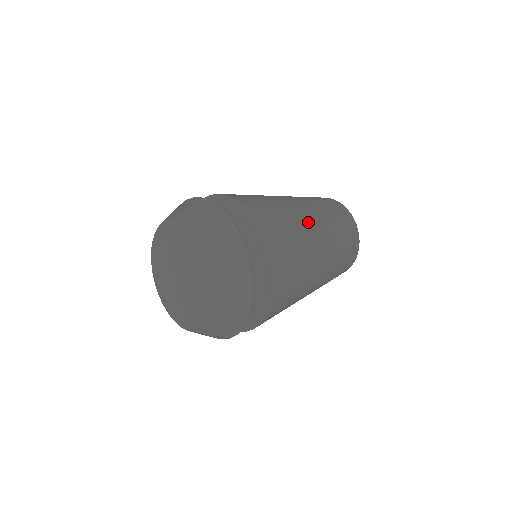
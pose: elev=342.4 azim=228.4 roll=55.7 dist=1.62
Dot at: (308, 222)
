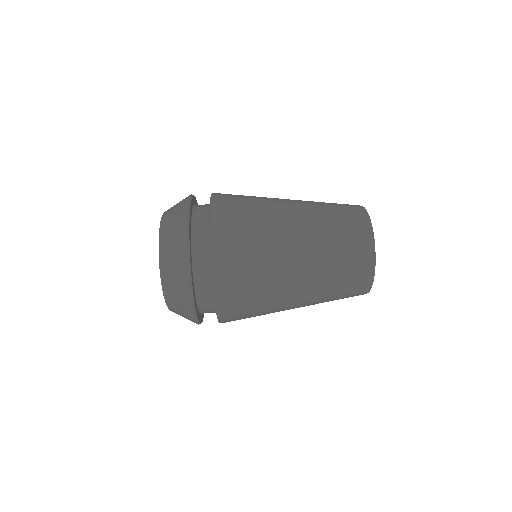
Dot at: (287, 236)
